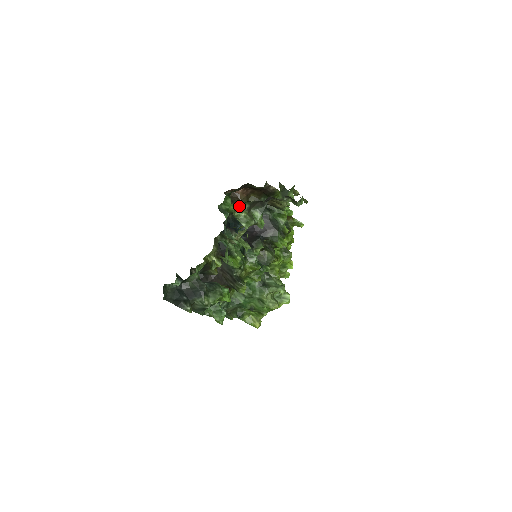
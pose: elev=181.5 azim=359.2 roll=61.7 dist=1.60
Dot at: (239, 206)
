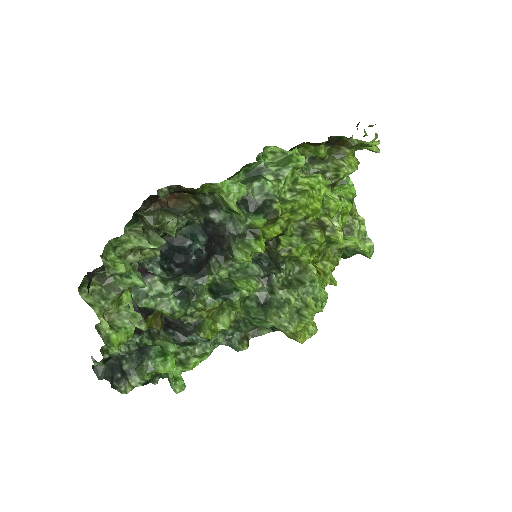
Dot at: (82, 283)
